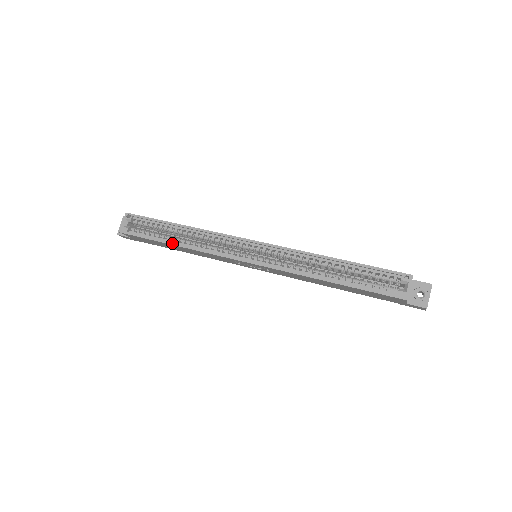
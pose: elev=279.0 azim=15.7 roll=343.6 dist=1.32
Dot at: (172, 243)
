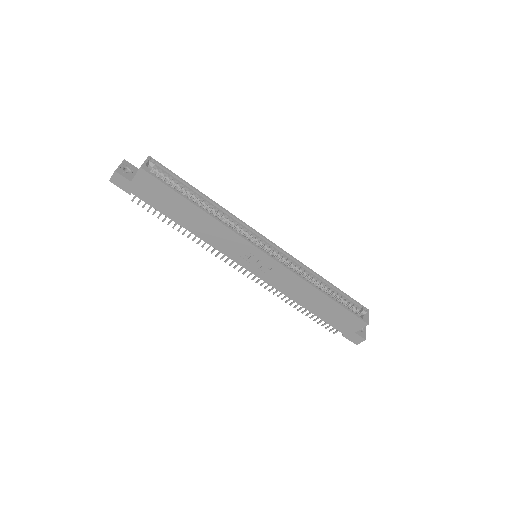
Dot at: (198, 206)
